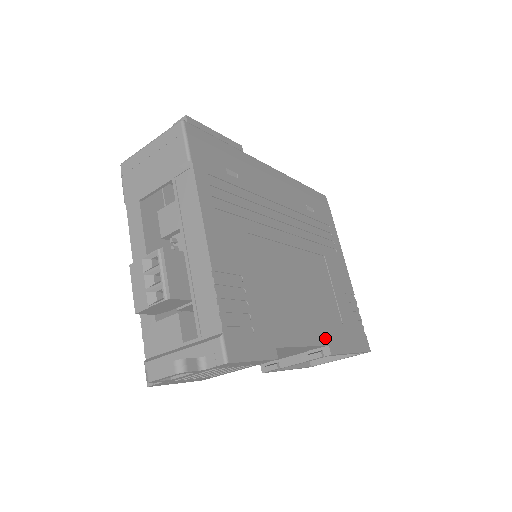
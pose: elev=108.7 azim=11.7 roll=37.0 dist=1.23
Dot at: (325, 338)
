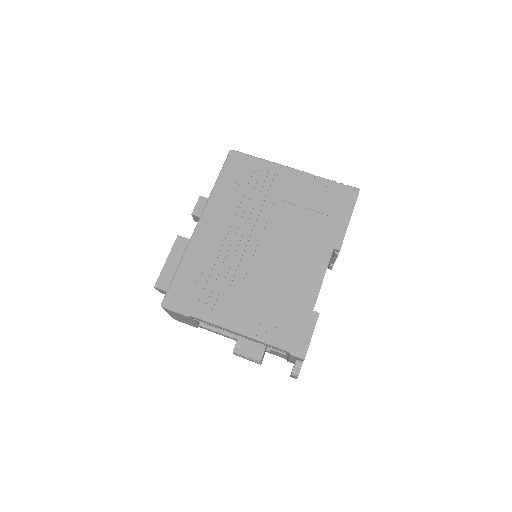
Dot at: (328, 249)
